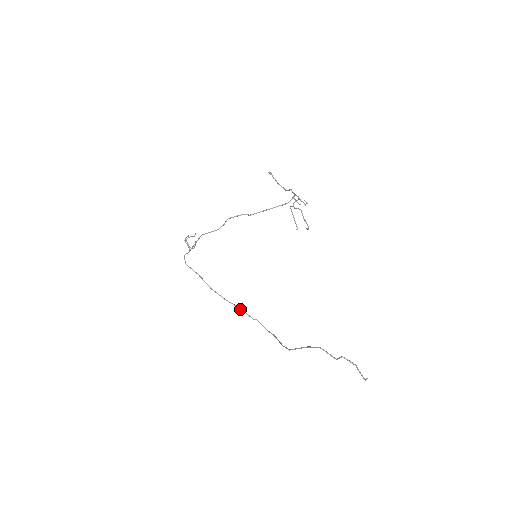
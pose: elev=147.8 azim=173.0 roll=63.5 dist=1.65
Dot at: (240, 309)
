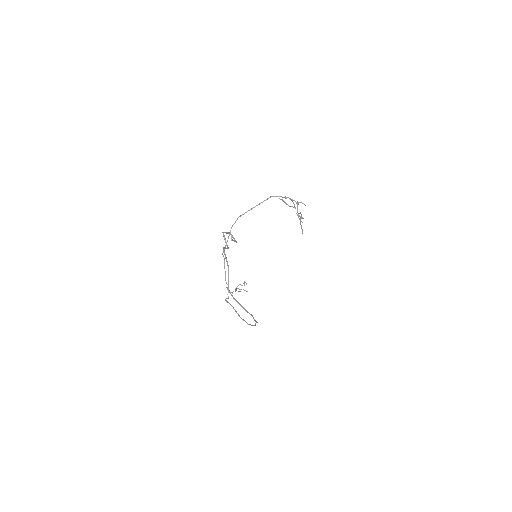
Dot at: (254, 325)
